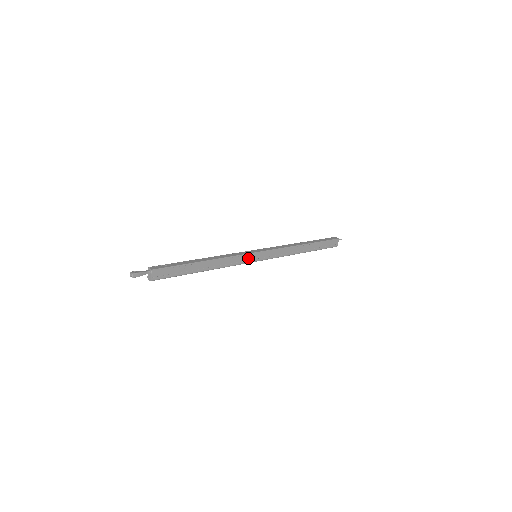
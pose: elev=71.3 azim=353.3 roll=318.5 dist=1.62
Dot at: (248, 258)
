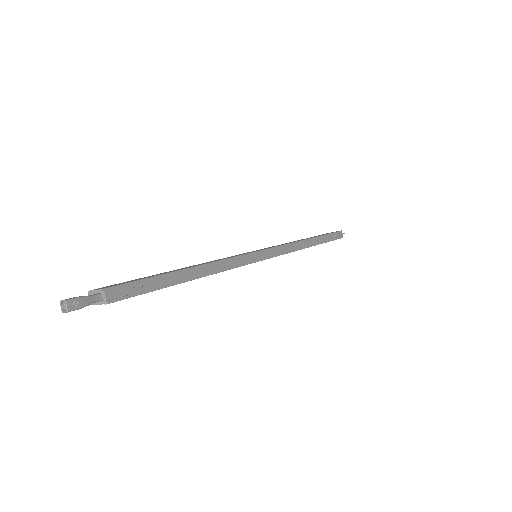
Dot at: occluded
